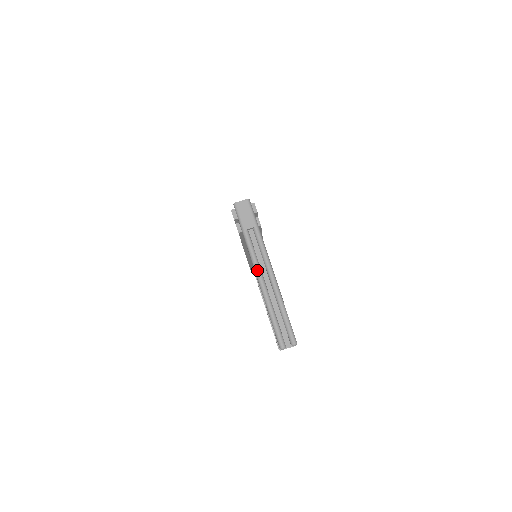
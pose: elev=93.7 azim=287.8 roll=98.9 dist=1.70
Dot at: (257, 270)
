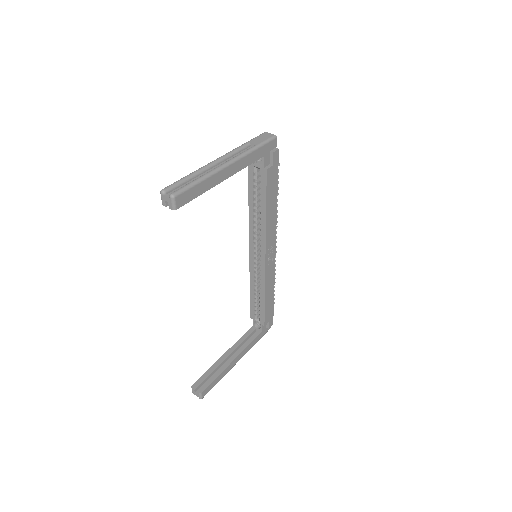
Dot at: (221, 156)
